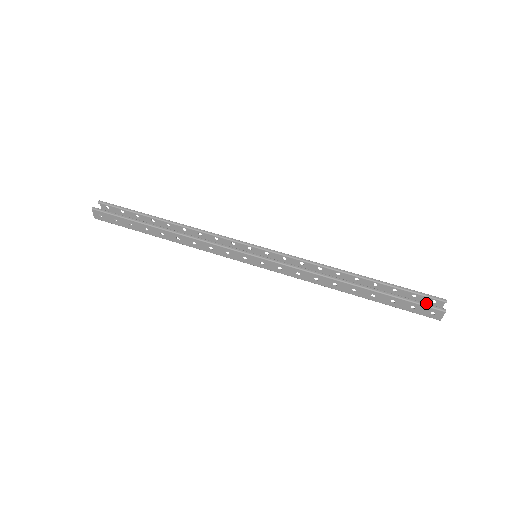
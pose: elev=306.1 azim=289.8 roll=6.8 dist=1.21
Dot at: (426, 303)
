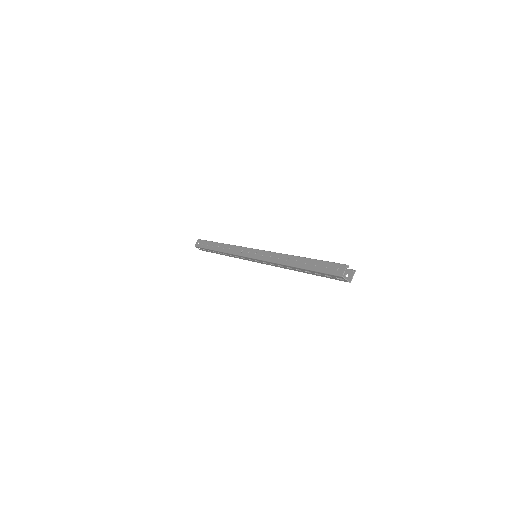
Dot at: occluded
